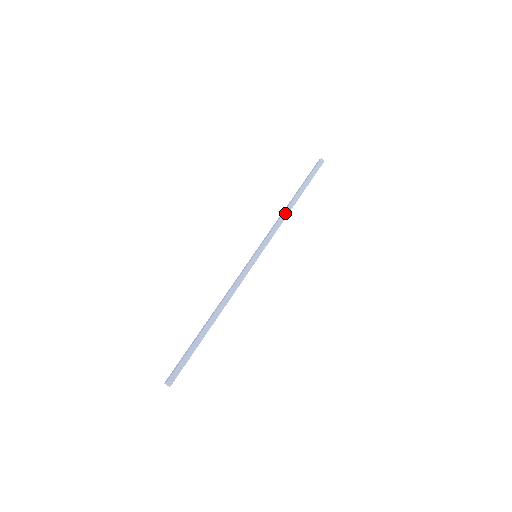
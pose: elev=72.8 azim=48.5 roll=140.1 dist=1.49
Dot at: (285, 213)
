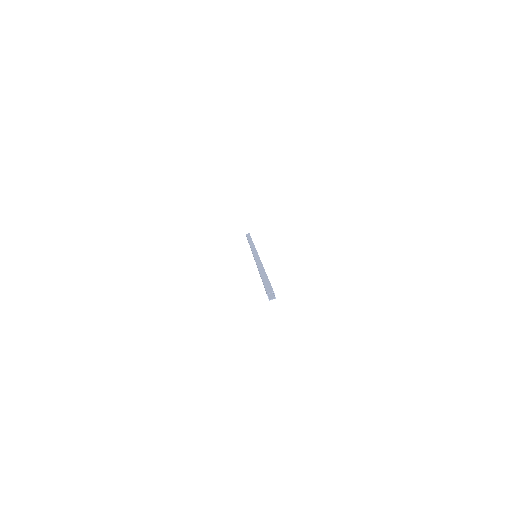
Dot at: occluded
